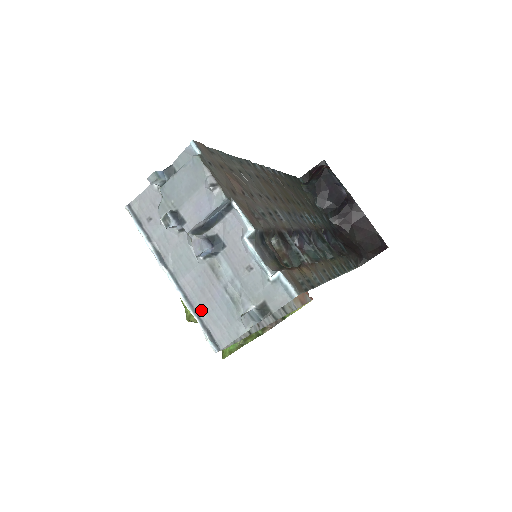
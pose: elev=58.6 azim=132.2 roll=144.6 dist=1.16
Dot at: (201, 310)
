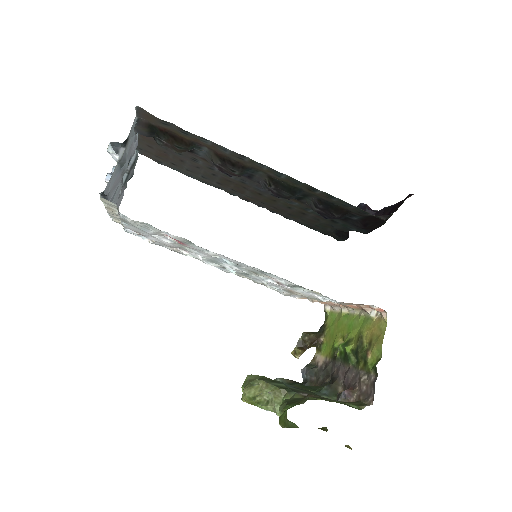
Dot at: (109, 195)
